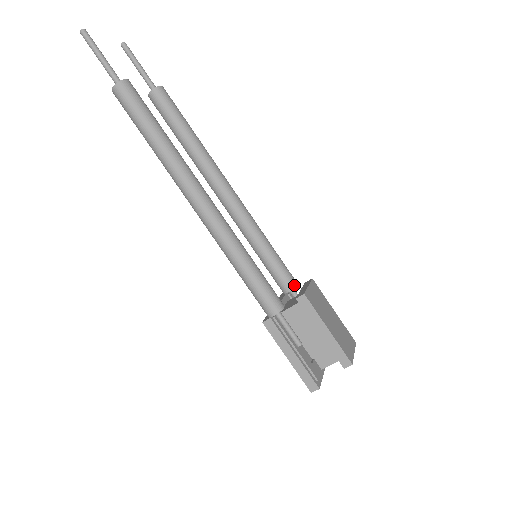
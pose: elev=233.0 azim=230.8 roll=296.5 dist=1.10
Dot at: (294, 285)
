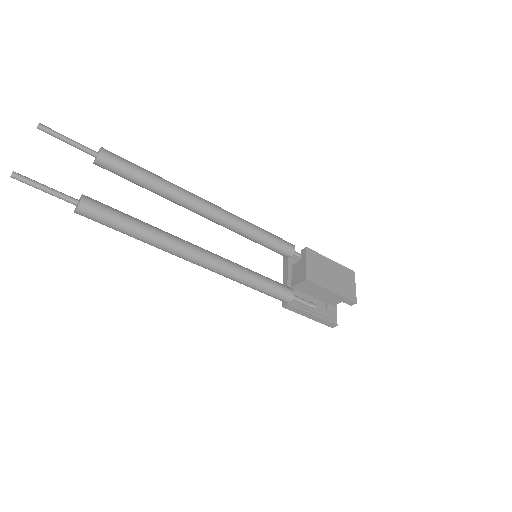
Dot at: (293, 251)
